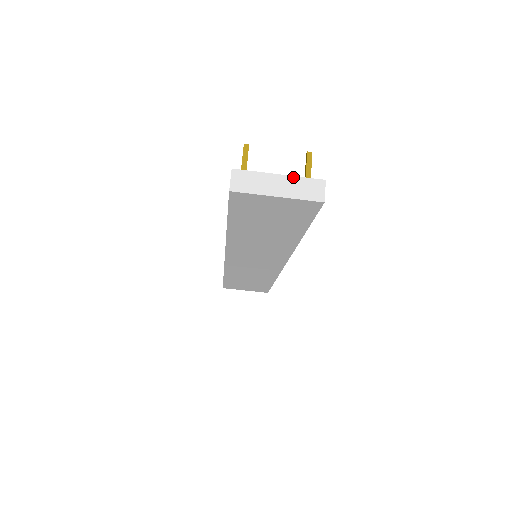
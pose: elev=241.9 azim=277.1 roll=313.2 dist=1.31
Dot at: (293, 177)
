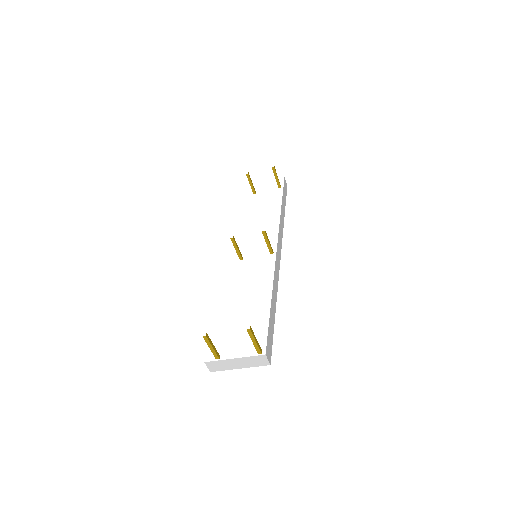
Dot at: (244, 358)
